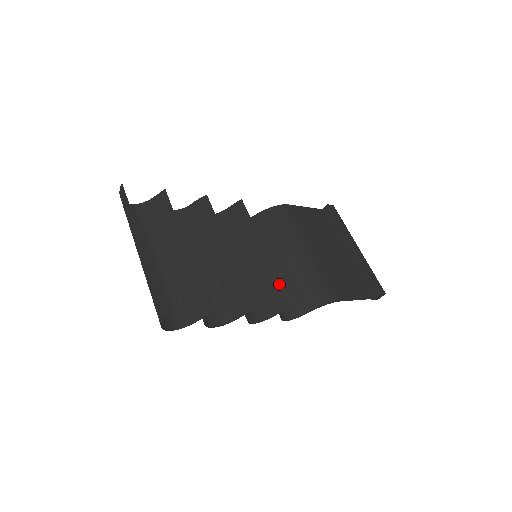
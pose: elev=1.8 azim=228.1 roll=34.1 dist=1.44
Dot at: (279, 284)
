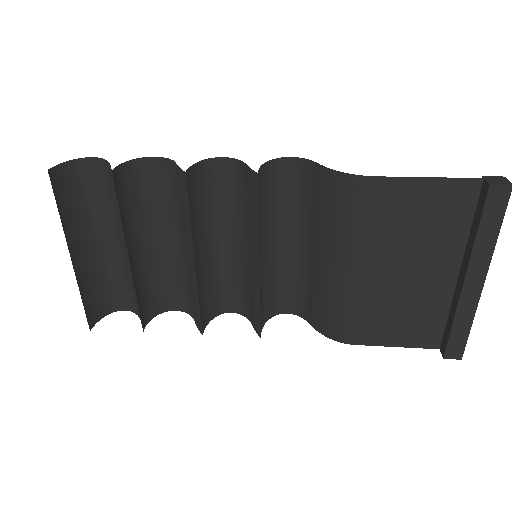
Dot at: (258, 310)
